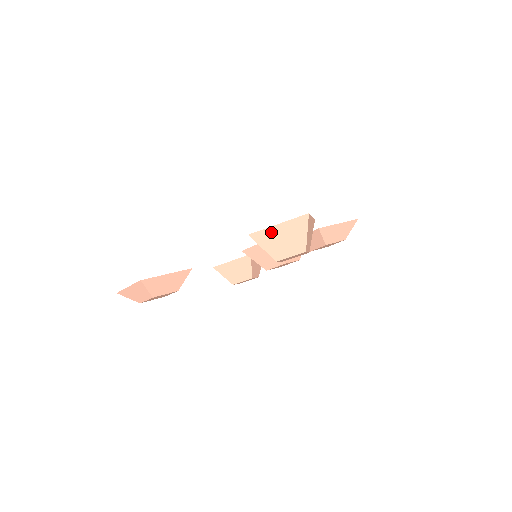
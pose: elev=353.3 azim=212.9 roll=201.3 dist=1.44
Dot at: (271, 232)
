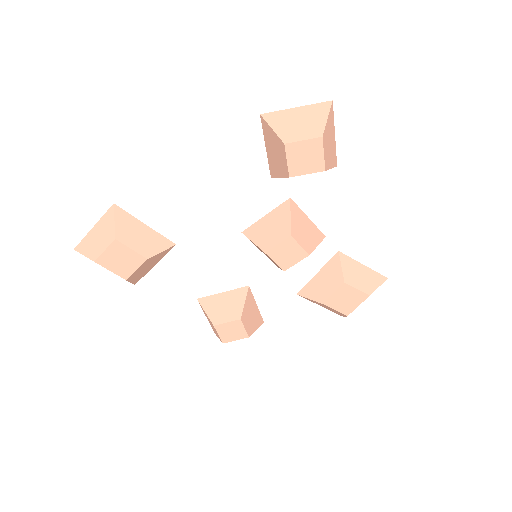
Dot at: (286, 114)
